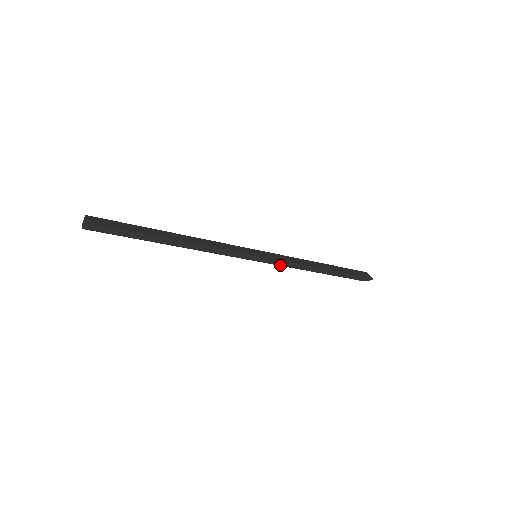
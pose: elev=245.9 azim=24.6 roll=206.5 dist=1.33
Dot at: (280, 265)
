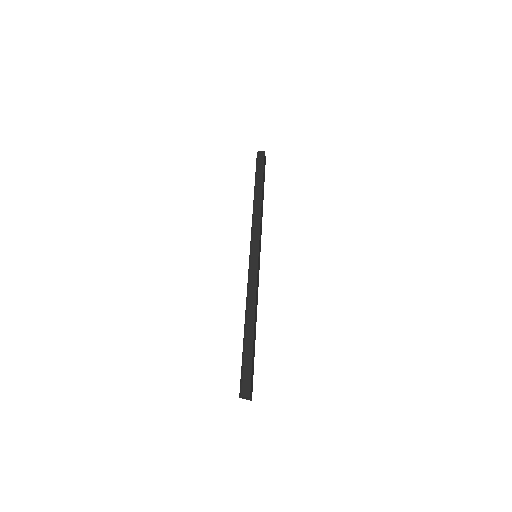
Dot at: occluded
